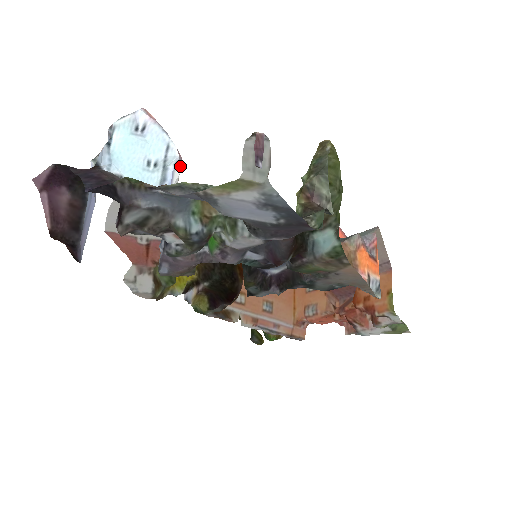
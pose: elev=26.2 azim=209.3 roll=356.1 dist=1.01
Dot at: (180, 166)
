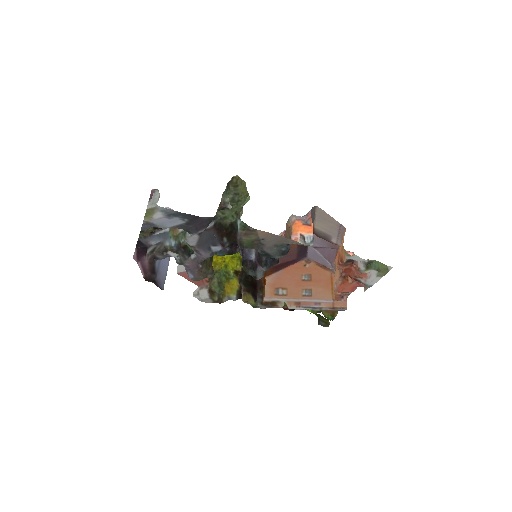
Dot at: occluded
